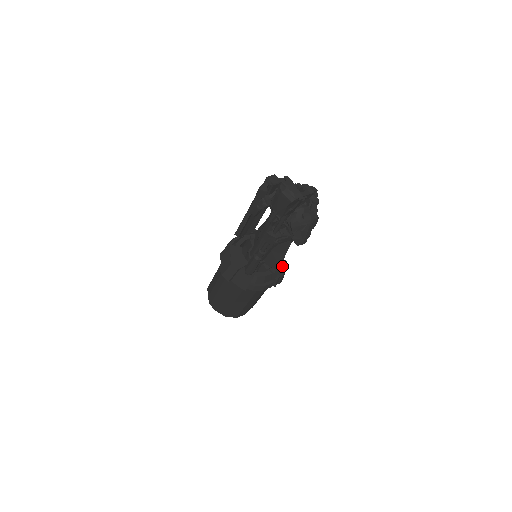
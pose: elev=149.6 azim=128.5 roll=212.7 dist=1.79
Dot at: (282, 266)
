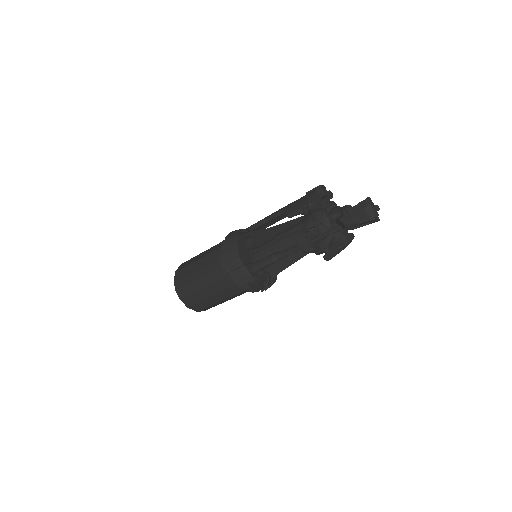
Dot at: occluded
